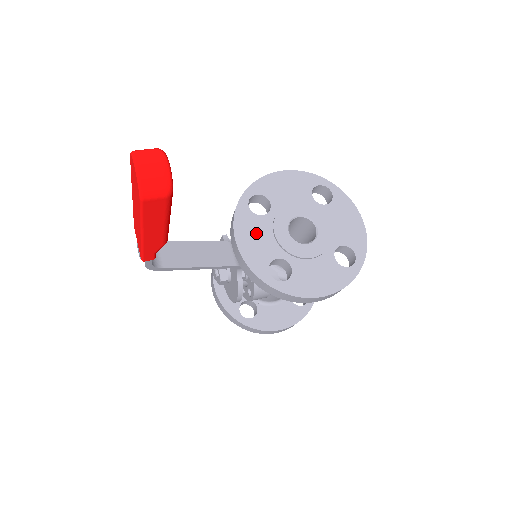
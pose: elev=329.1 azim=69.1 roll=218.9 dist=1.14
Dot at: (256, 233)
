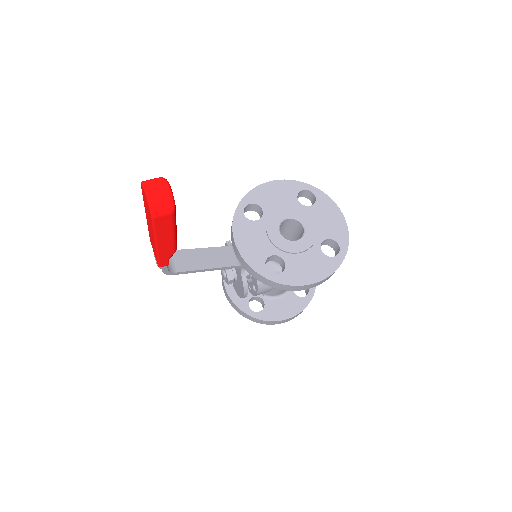
Dot at: (252, 236)
